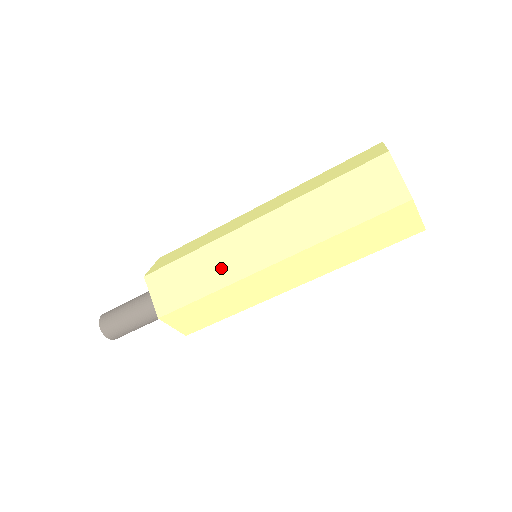
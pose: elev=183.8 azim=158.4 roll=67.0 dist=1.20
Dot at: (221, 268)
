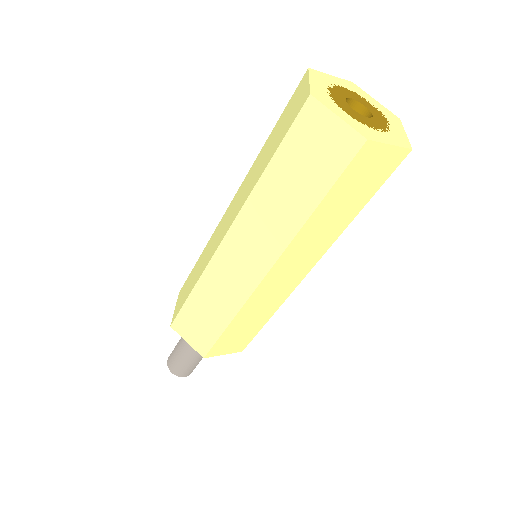
Dot at: (205, 260)
